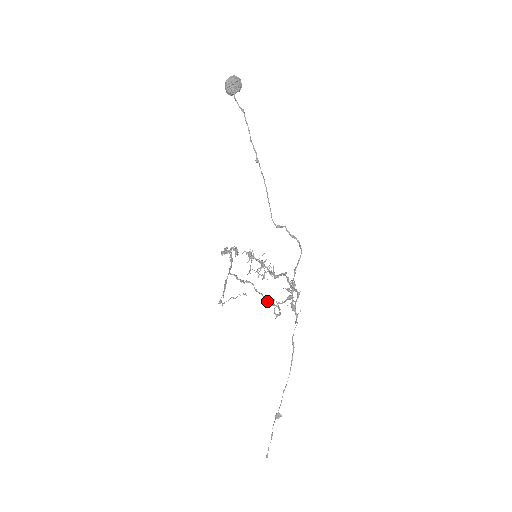
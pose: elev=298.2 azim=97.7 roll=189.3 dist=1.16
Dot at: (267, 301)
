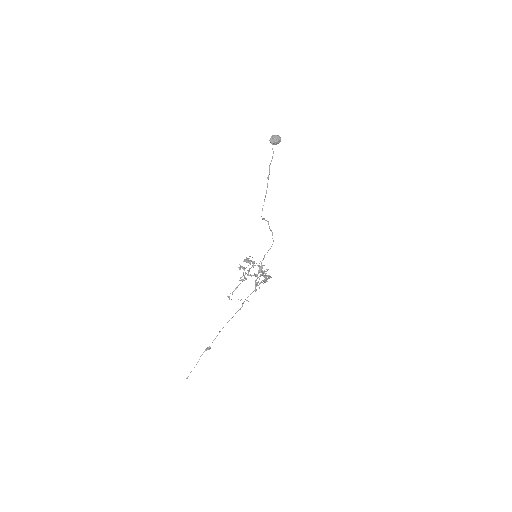
Dot at: occluded
